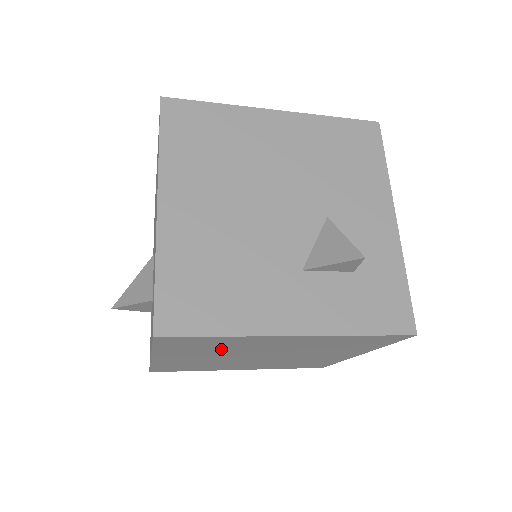
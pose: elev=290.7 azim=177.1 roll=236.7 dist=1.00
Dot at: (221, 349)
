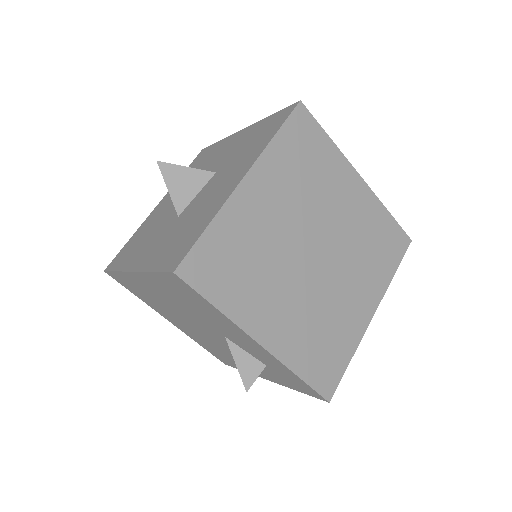
Dot at: occluded
